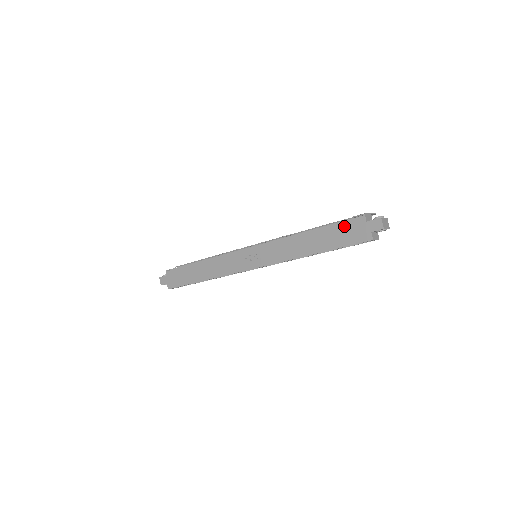
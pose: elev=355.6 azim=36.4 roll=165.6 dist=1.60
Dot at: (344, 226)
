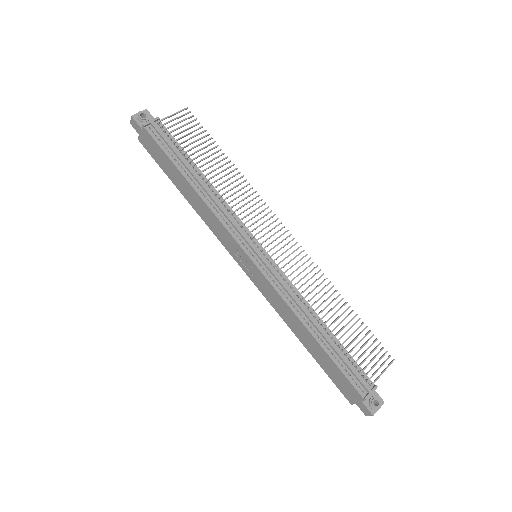
Dot at: (343, 378)
